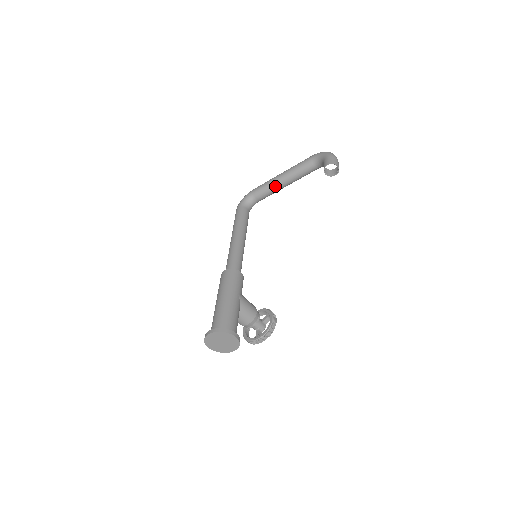
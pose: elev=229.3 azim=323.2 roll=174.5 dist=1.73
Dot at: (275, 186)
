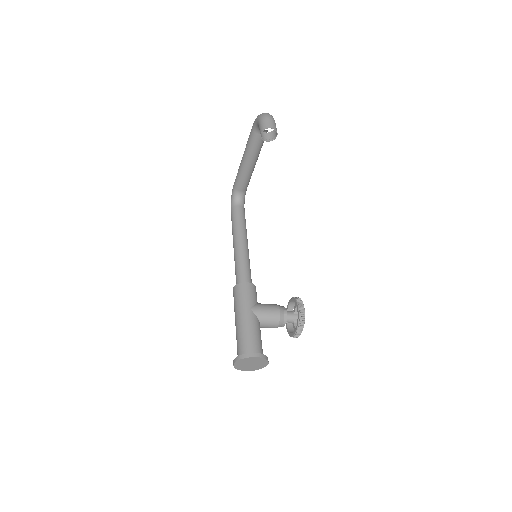
Dot at: (245, 172)
